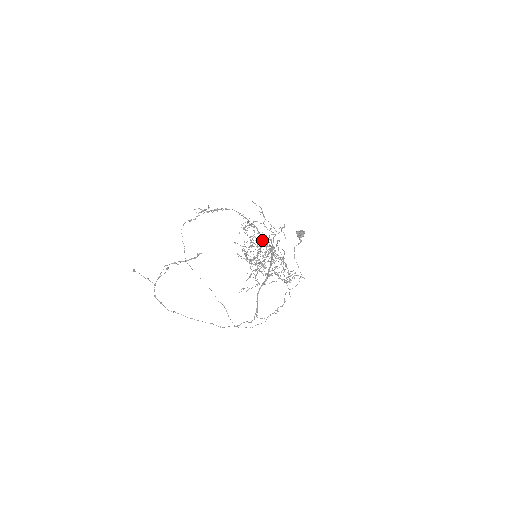
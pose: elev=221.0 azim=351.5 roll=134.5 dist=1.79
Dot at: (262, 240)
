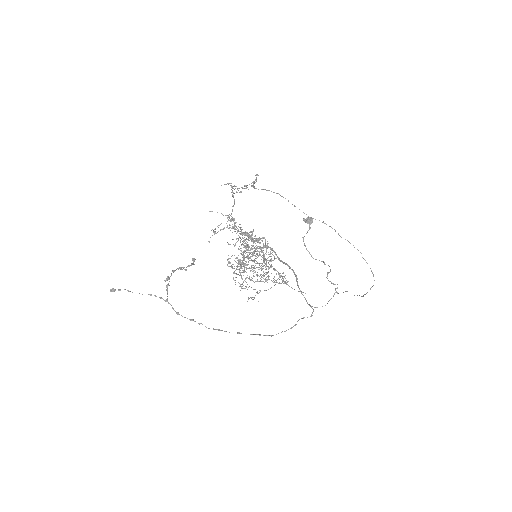
Dot at: occluded
